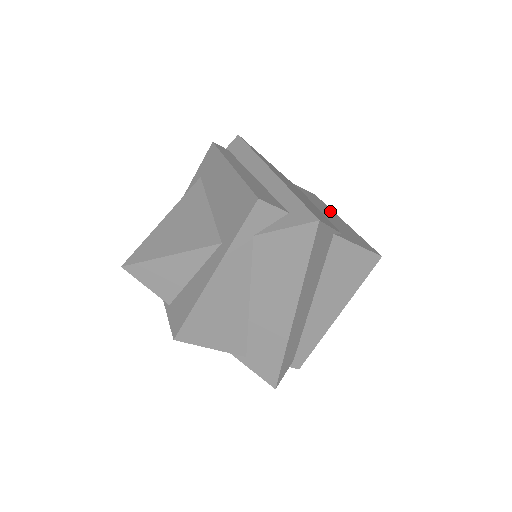
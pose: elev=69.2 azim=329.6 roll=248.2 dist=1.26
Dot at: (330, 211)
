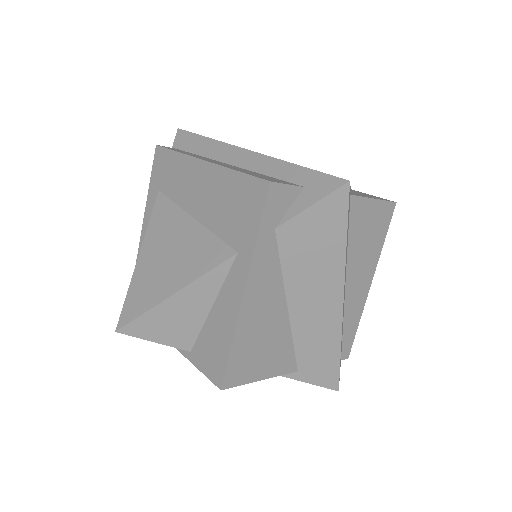
Dot at: occluded
